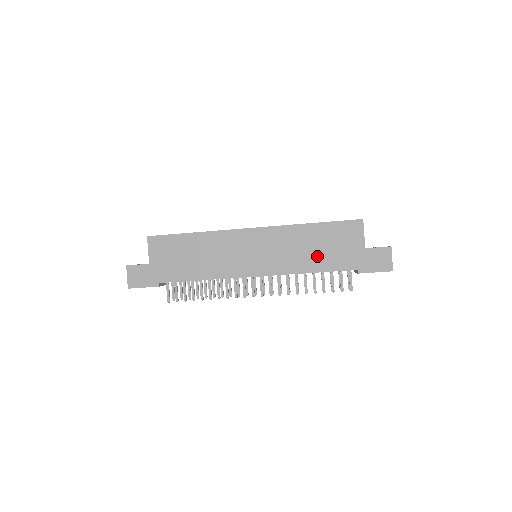
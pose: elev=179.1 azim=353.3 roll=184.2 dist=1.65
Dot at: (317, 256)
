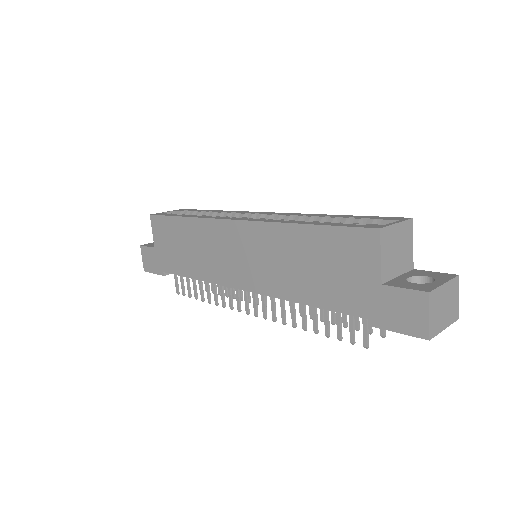
Dot at: (310, 280)
